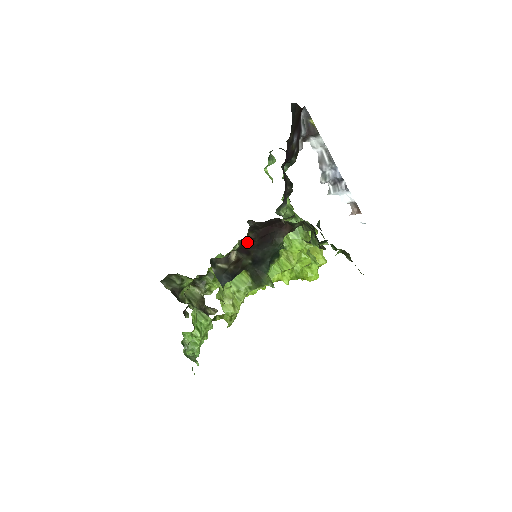
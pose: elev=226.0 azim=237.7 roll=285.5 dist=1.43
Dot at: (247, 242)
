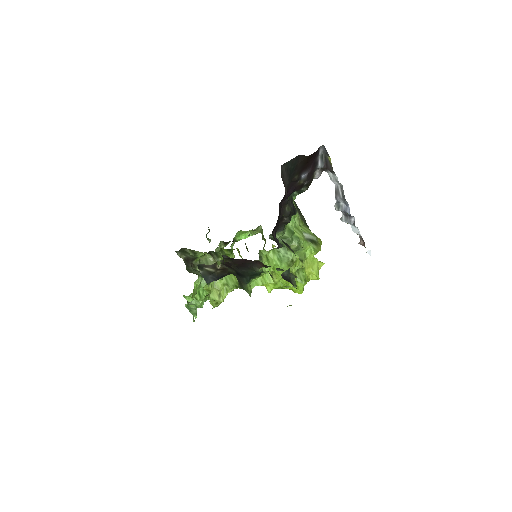
Dot at: (228, 262)
